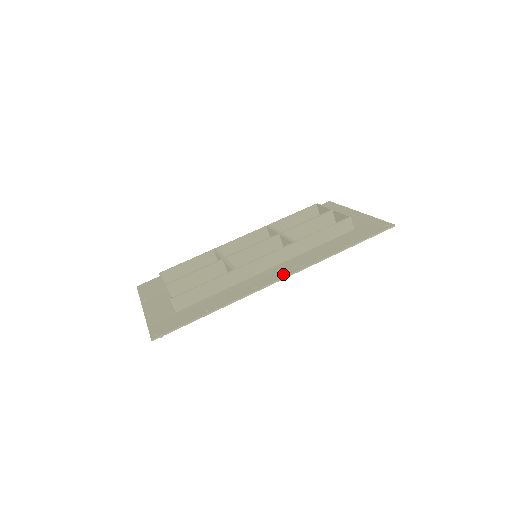
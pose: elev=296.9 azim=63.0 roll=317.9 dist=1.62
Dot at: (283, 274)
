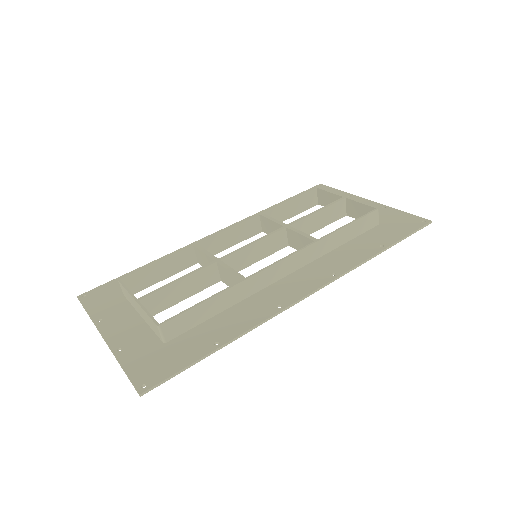
Dot at: (312, 285)
